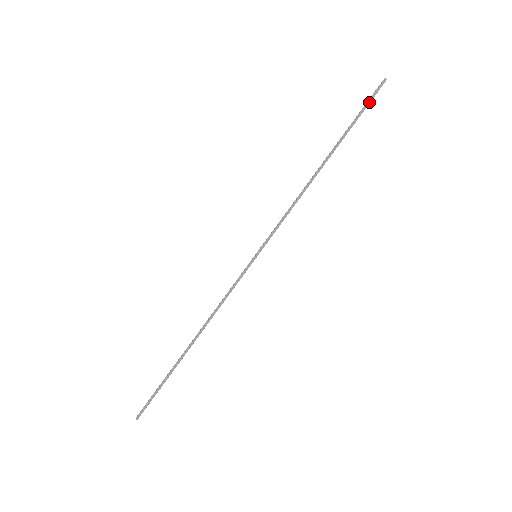
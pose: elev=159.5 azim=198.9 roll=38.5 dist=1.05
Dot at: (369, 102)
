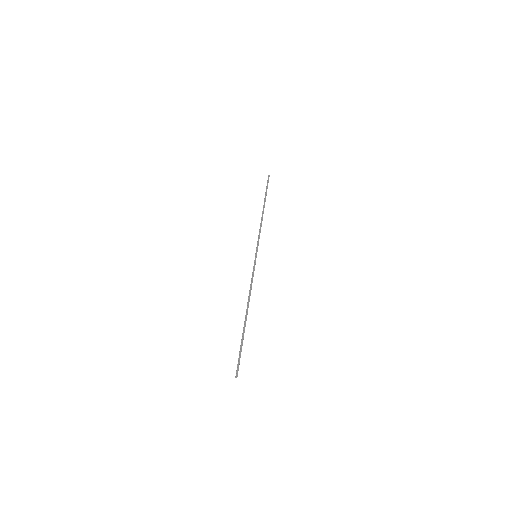
Dot at: occluded
